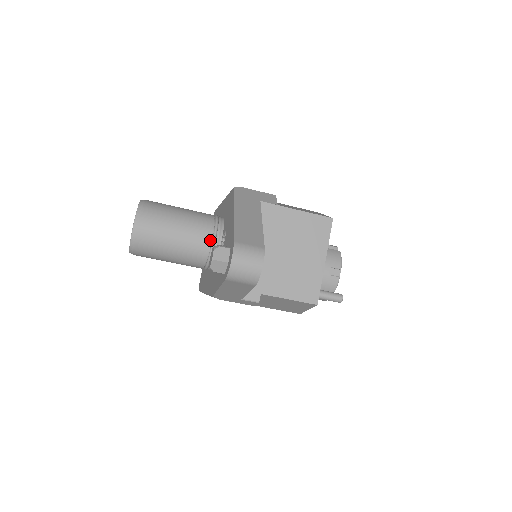
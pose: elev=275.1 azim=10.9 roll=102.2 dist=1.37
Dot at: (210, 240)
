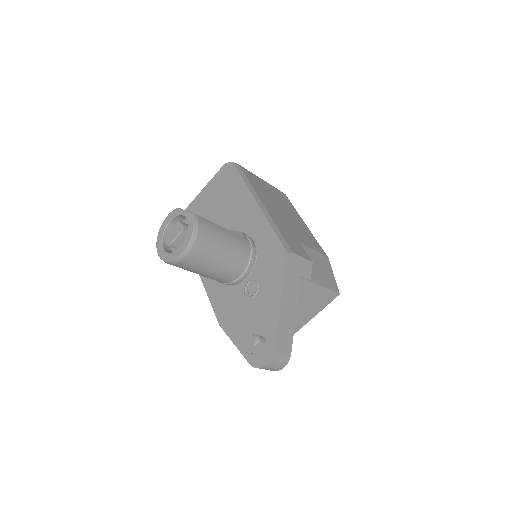
Dot at: (238, 276)
